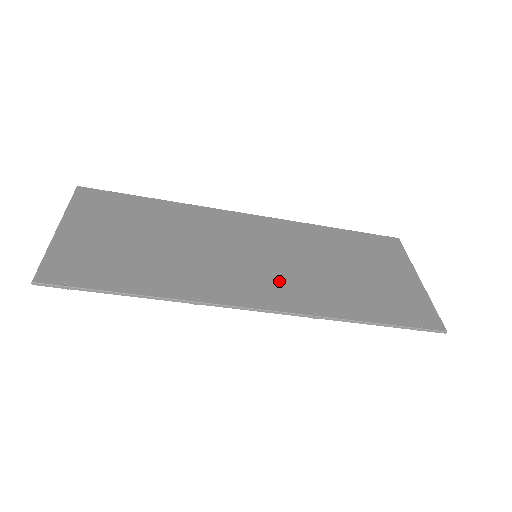
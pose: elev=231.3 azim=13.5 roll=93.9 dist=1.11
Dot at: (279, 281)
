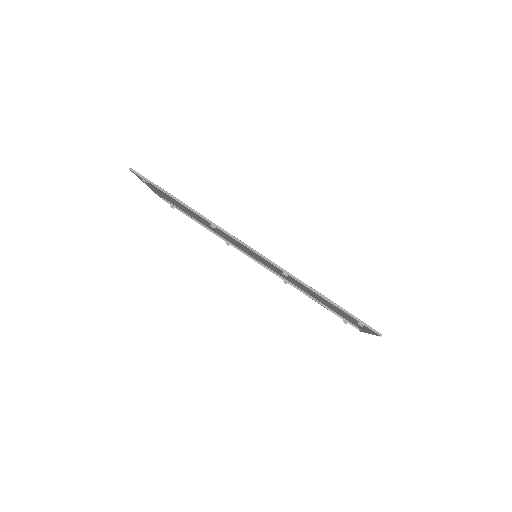
Dot at: (267, 261)
